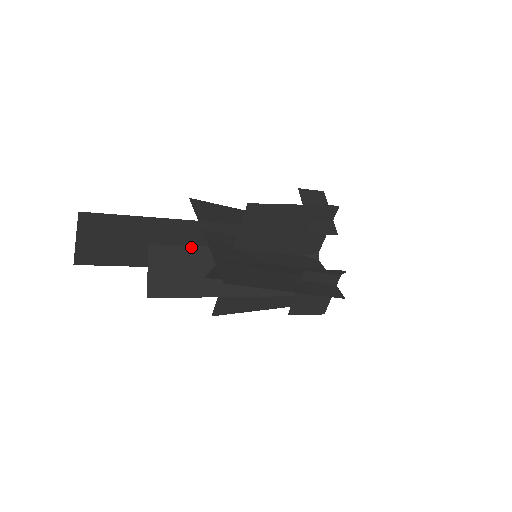
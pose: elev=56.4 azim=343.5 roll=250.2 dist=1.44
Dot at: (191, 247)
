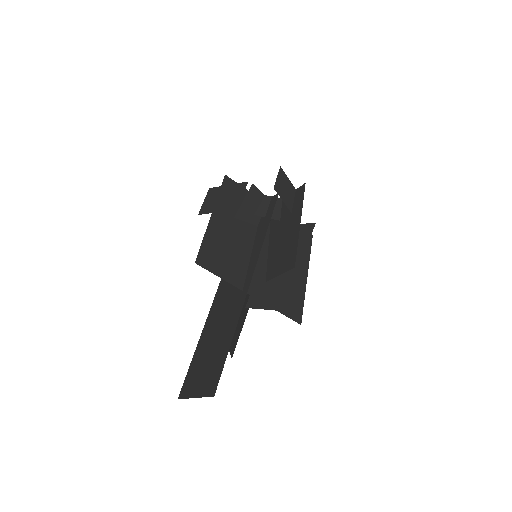
Dot at: occluded
